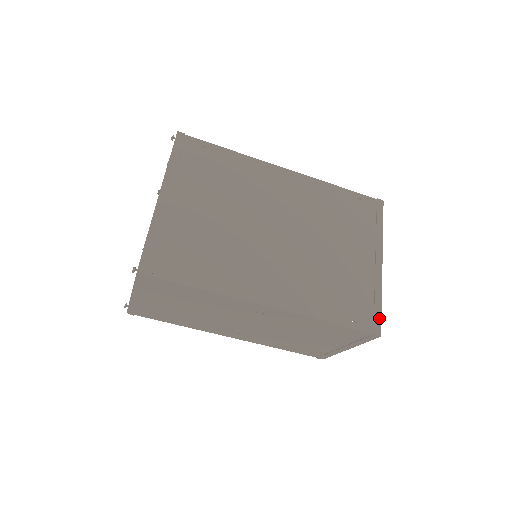
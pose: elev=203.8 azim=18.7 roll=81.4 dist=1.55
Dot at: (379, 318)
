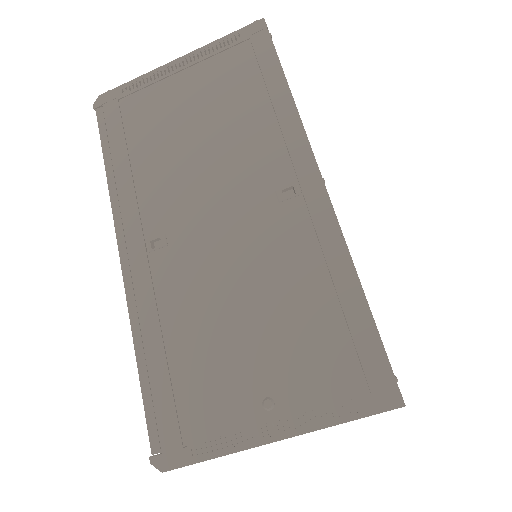
Dot at: occluded
